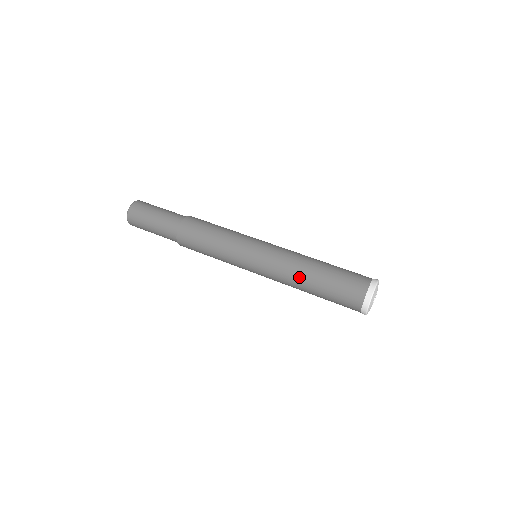
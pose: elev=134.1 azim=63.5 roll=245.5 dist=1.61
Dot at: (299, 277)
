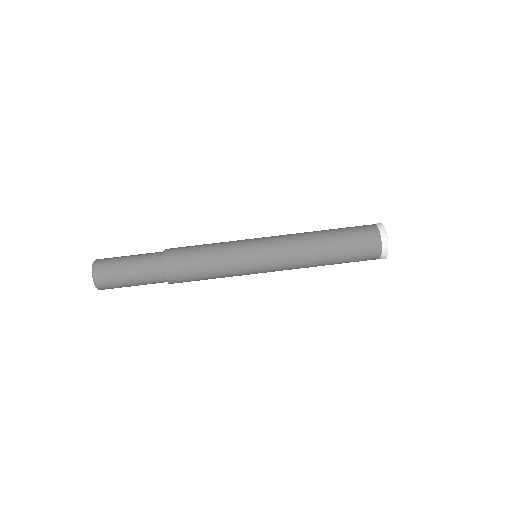
Dot at: occluded
